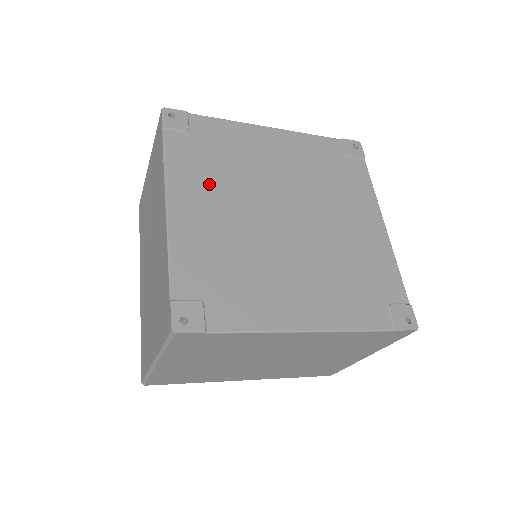
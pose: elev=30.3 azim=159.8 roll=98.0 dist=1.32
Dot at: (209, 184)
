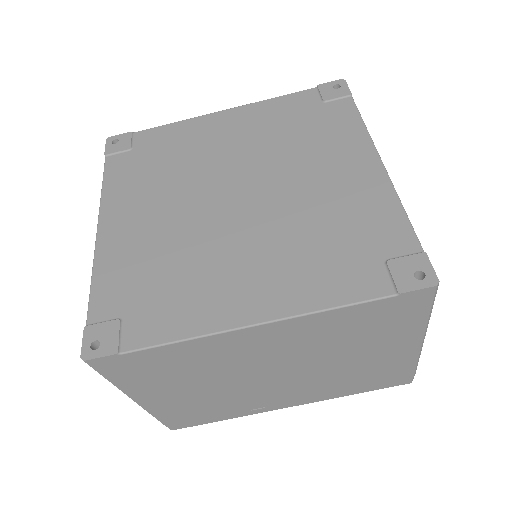
Dot at: (146, 192)
